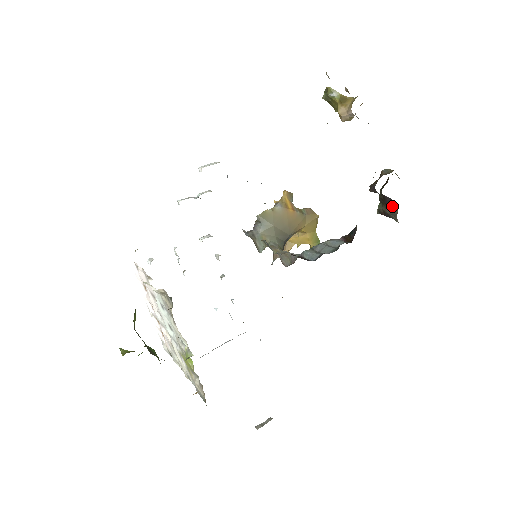
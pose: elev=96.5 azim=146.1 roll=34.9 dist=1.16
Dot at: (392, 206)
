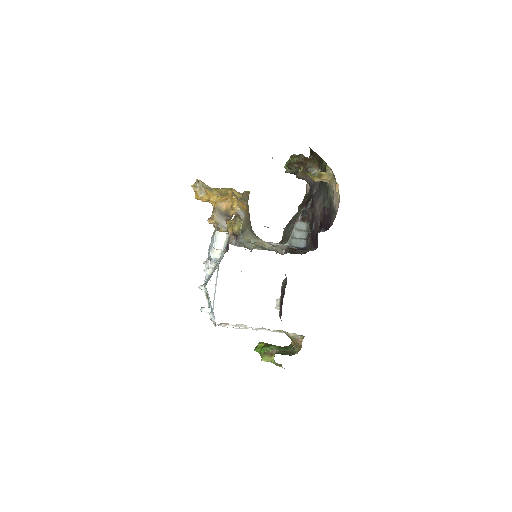
Dot at: occluded
